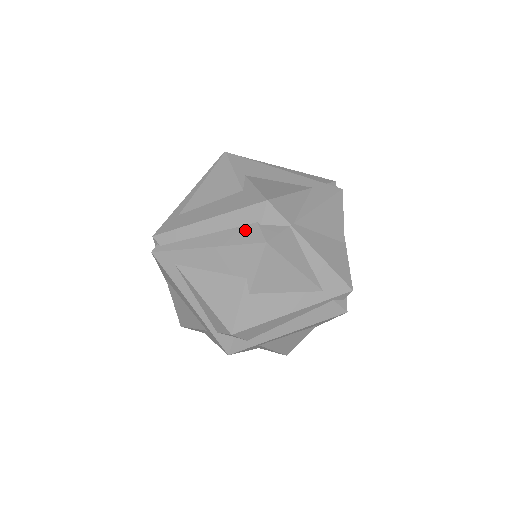
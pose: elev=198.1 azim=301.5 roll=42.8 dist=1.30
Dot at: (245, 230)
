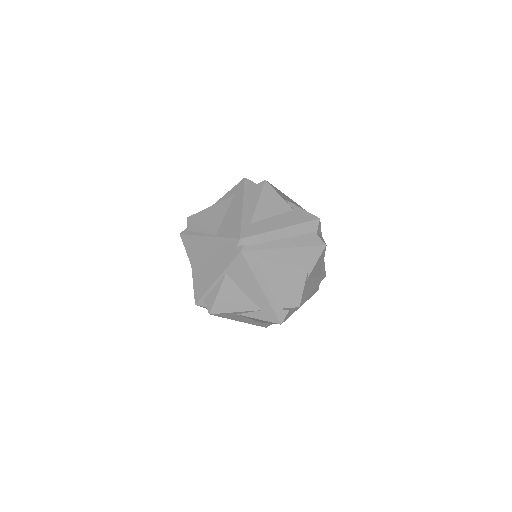
Dot at: (309, 237)
